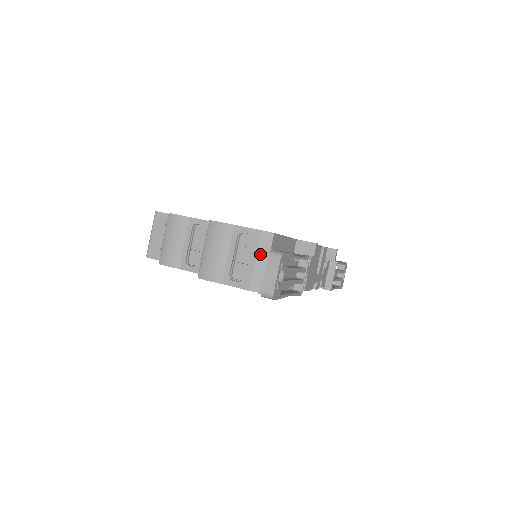
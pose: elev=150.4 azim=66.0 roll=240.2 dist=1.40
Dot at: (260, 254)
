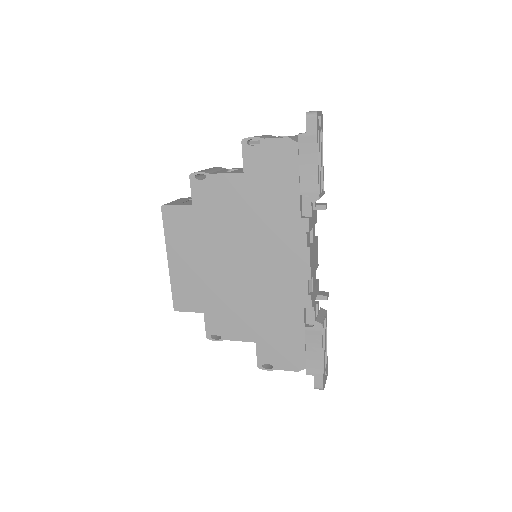
Dot at: (297, 137)
